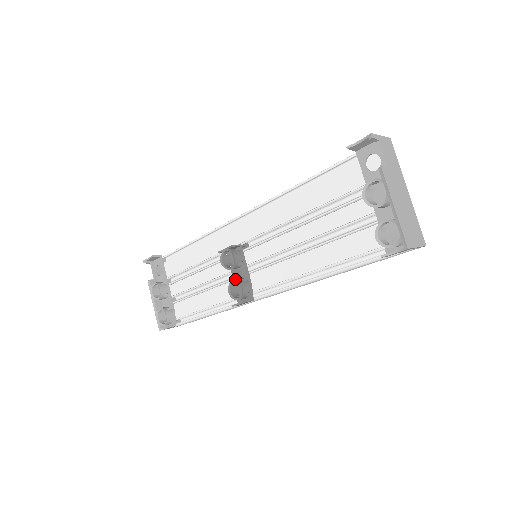
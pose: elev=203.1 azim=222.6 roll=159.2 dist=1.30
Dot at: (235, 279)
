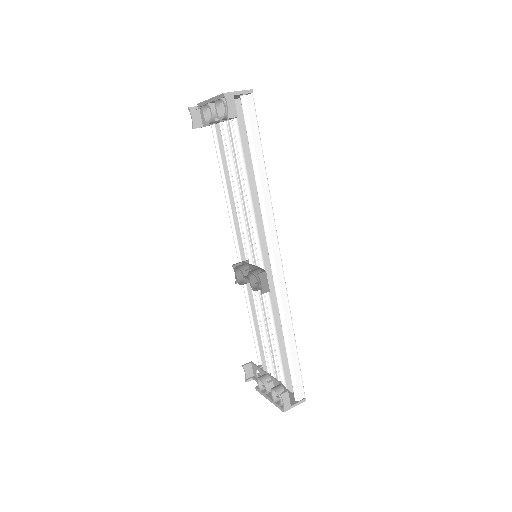
Dot at: (248, 277)
